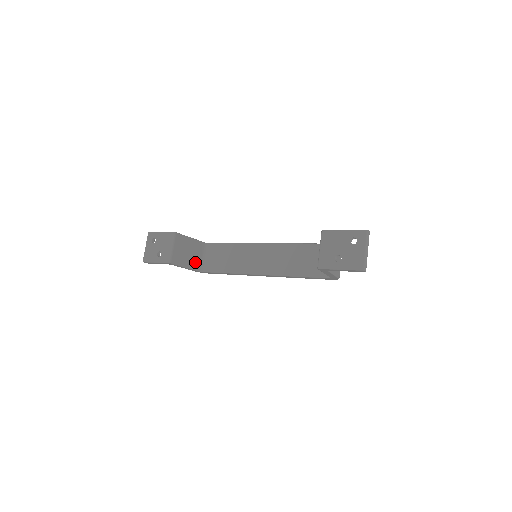
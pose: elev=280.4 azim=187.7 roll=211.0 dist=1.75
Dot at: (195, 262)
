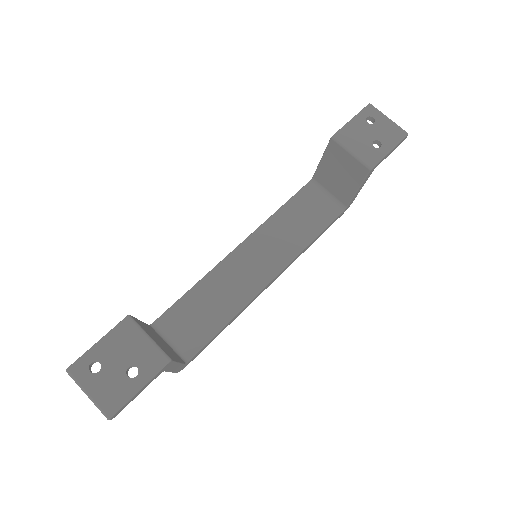
Dot at: occluded
